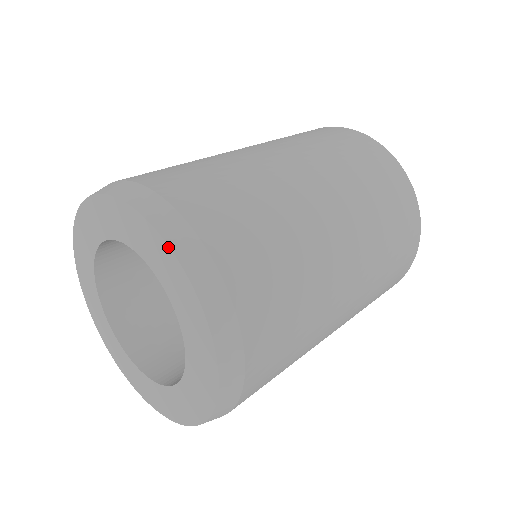
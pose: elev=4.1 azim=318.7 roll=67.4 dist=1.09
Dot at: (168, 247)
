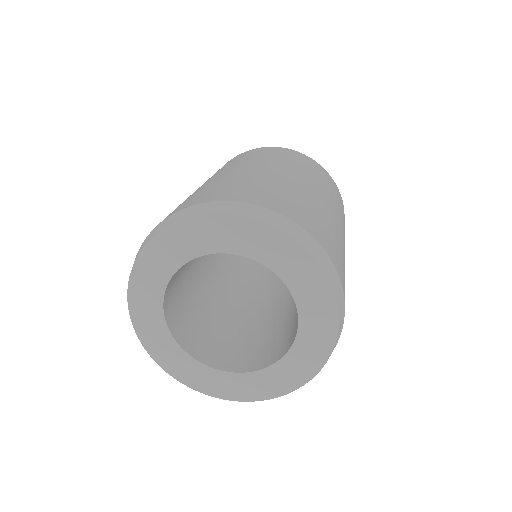
Dot at: (241, 217)
